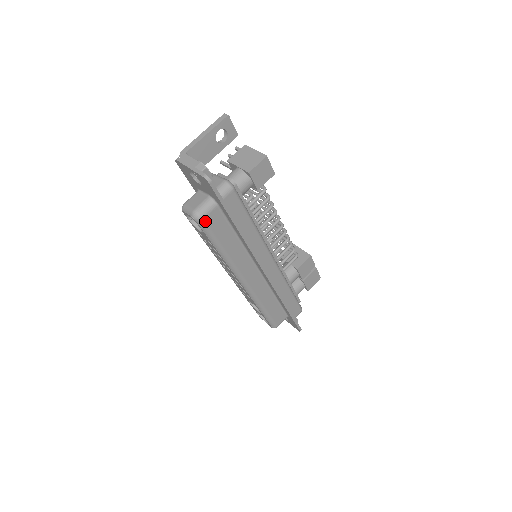
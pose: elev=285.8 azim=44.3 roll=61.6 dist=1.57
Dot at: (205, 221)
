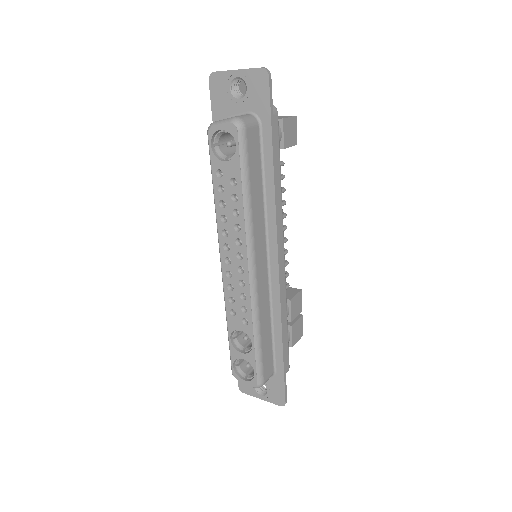
Dot at: (246, 133)
